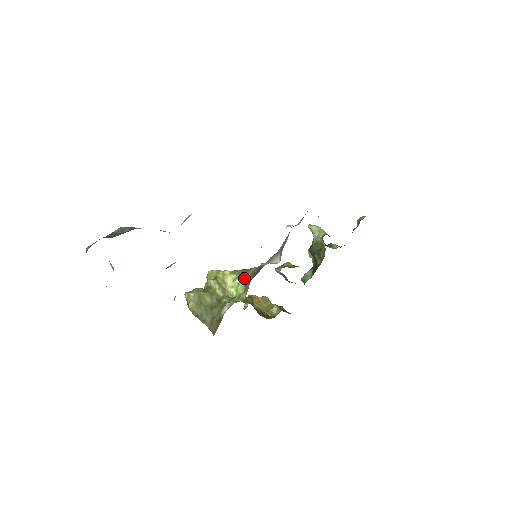
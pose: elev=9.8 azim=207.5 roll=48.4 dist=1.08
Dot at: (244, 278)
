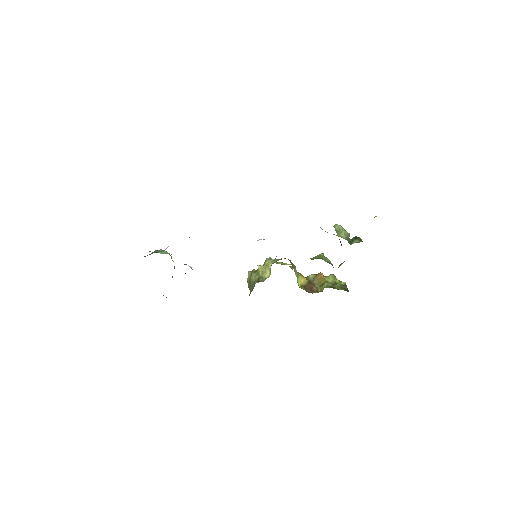
Dot at: occluded
